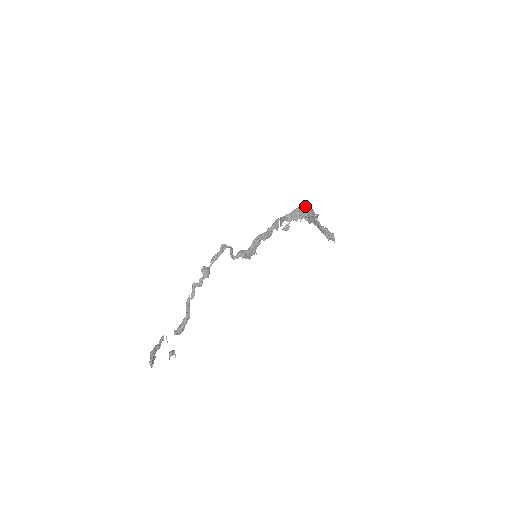
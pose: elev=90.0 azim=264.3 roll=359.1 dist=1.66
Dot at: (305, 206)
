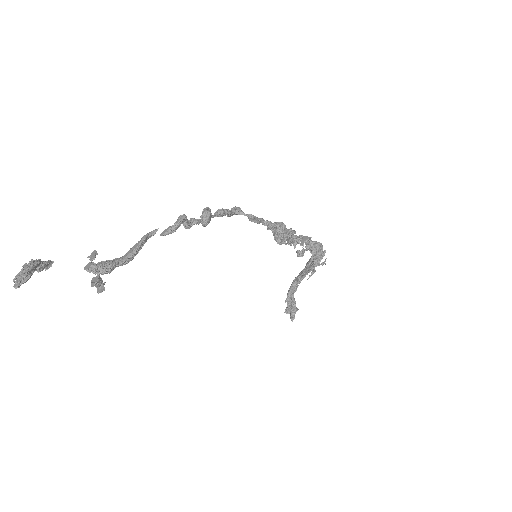
Dot at: (322, 248)
